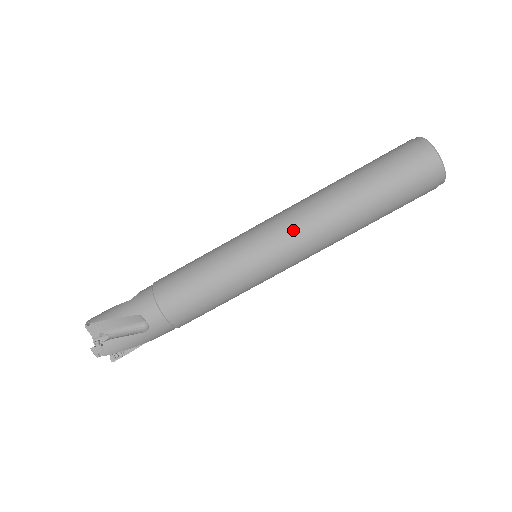
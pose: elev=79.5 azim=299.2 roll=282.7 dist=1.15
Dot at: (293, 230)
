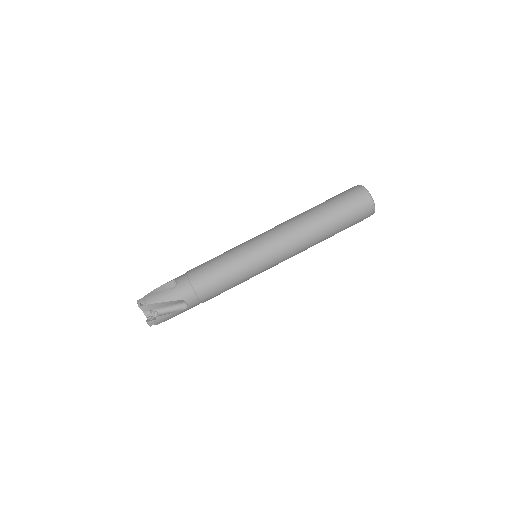
Dot at: (275, 227)
